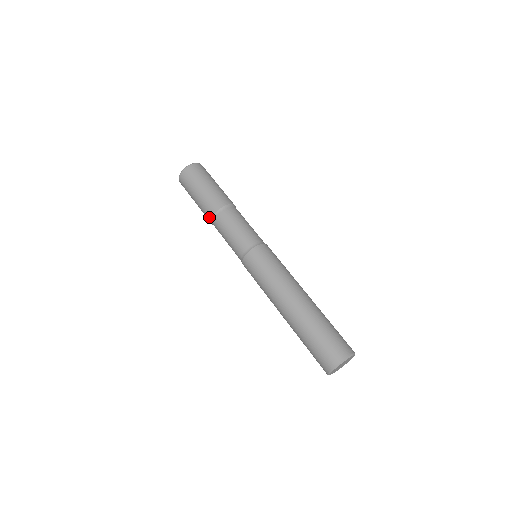
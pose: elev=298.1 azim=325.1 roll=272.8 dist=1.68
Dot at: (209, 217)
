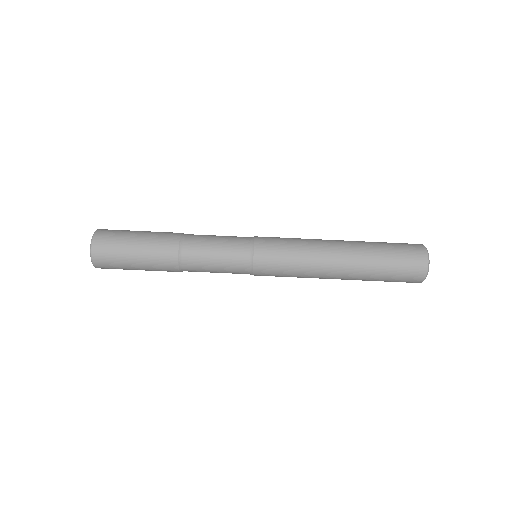
Dot at: (173, 263)
